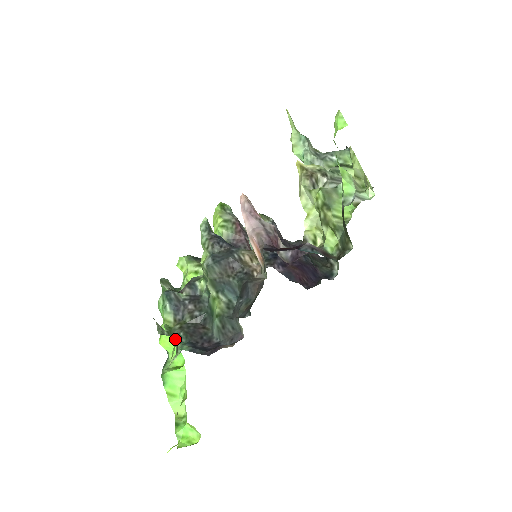
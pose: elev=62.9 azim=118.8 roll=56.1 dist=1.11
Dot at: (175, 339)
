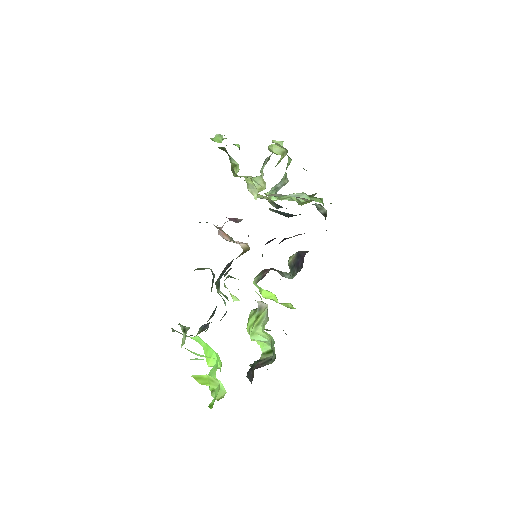
Dot at: (183, 326)
